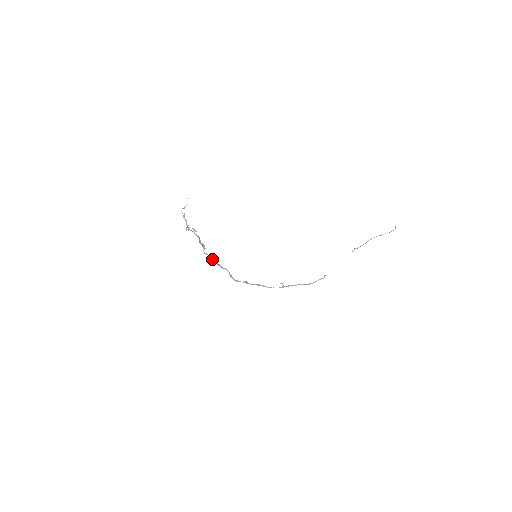
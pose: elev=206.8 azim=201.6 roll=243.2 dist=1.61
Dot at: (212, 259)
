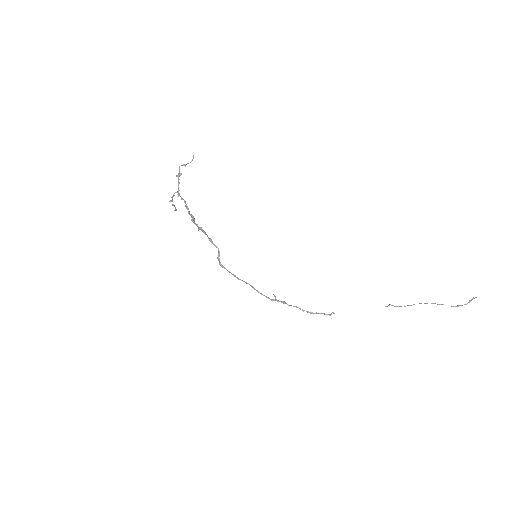
Dot at: (203, 231)
